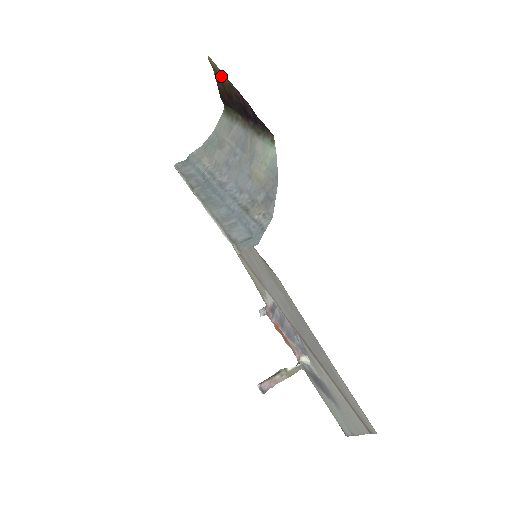
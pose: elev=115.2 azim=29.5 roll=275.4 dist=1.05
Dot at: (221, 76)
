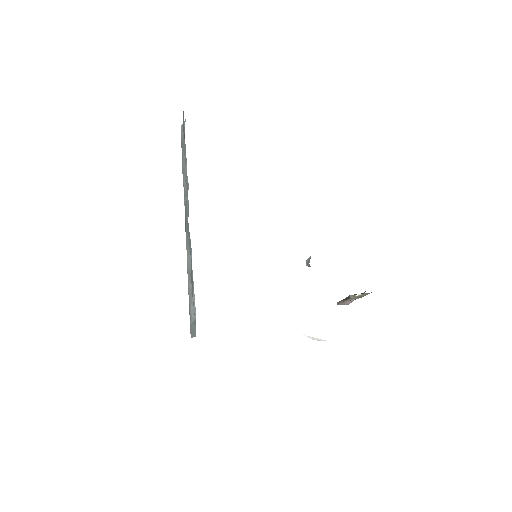
Dot at: occluded
